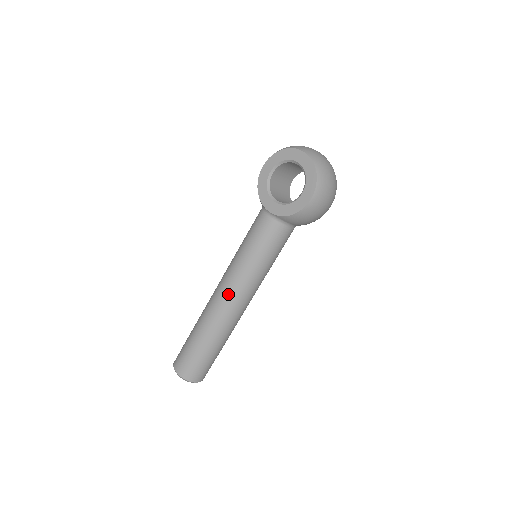
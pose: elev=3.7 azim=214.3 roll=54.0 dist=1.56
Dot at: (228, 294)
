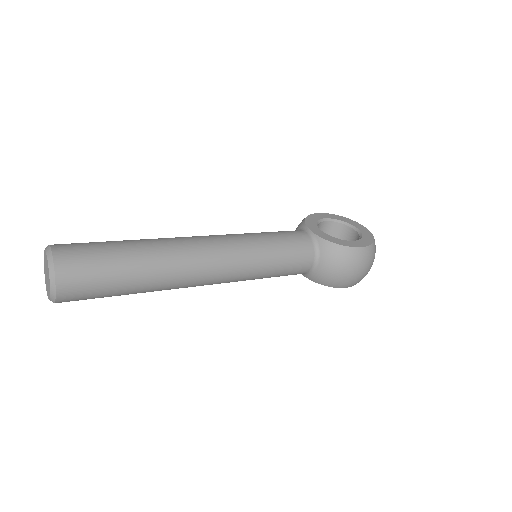
Dot at: (214, 243)
